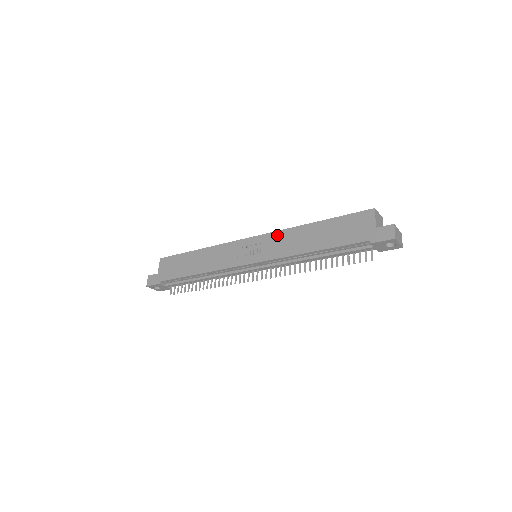
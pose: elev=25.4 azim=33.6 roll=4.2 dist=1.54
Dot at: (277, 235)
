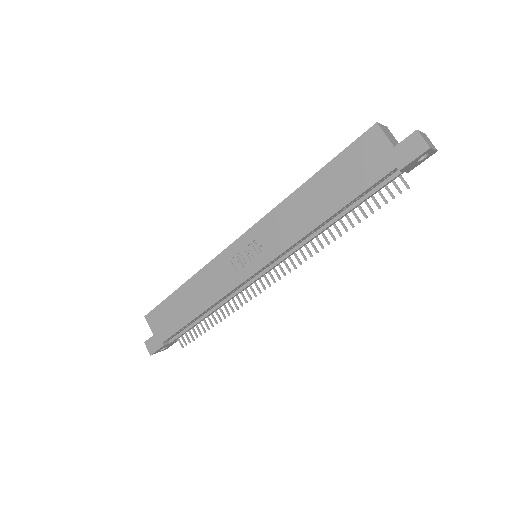
Dot at: (268, 221)
